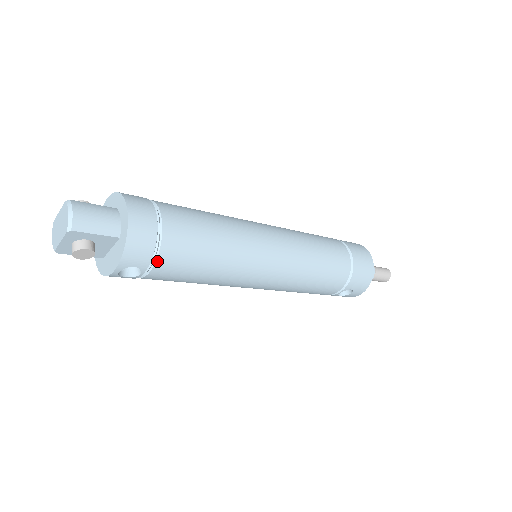
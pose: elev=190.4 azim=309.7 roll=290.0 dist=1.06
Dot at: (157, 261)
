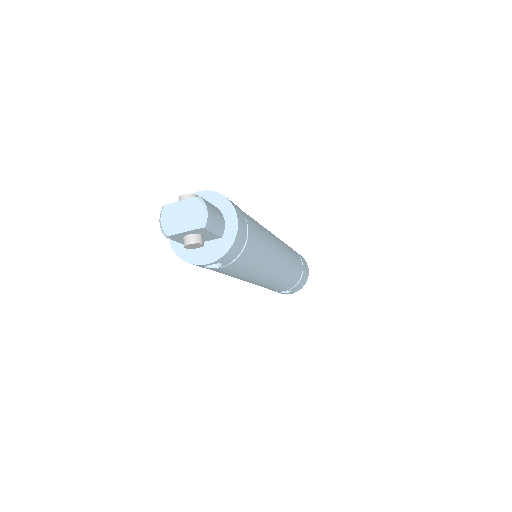
Dot at: (235, 261)
